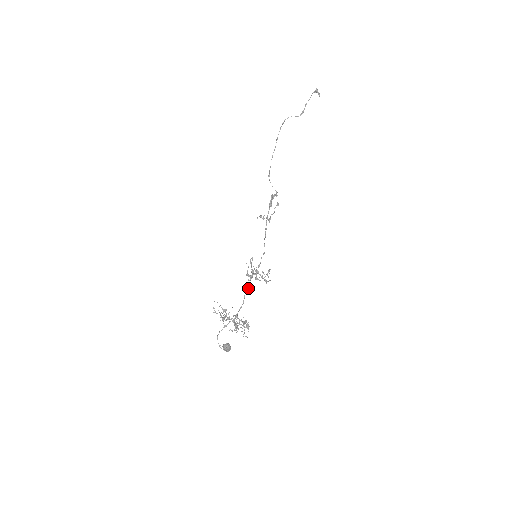
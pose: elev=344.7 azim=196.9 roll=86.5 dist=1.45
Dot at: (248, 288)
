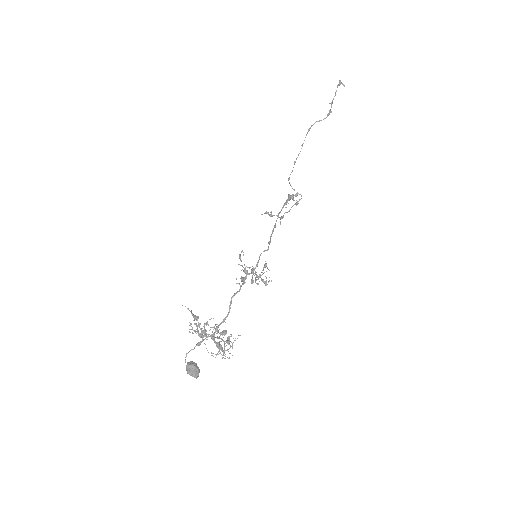
Dot at: (237, 292)
